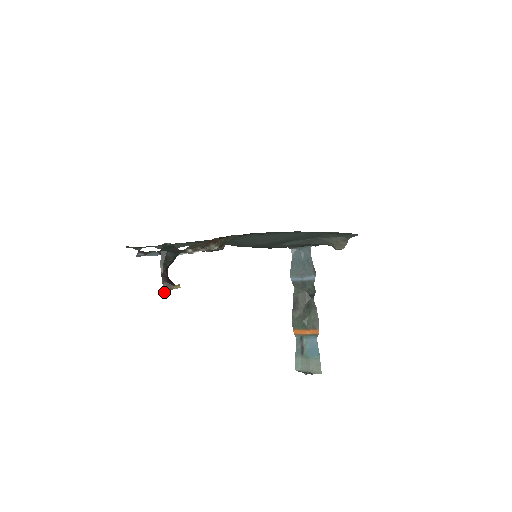
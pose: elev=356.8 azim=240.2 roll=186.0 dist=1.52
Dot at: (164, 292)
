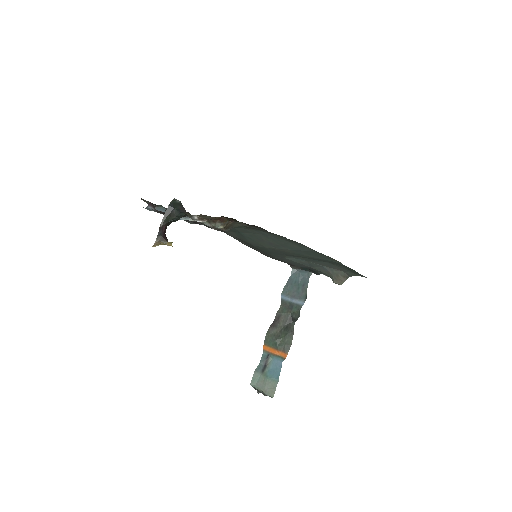
Dot at: (156, 244)
